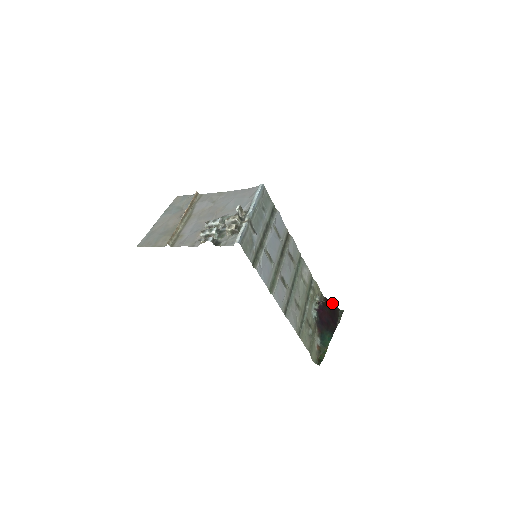
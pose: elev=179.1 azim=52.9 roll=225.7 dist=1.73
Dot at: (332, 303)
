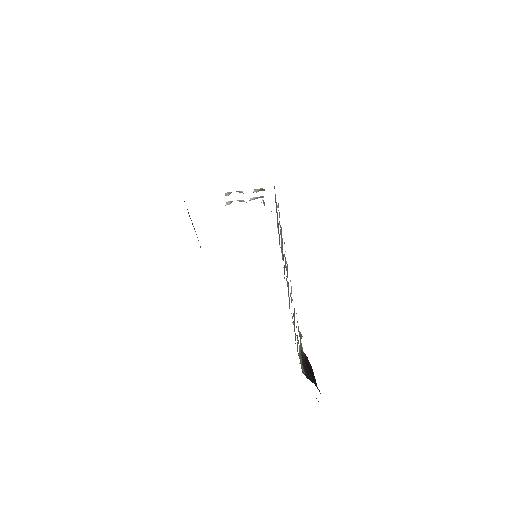
Dot at: occluded
